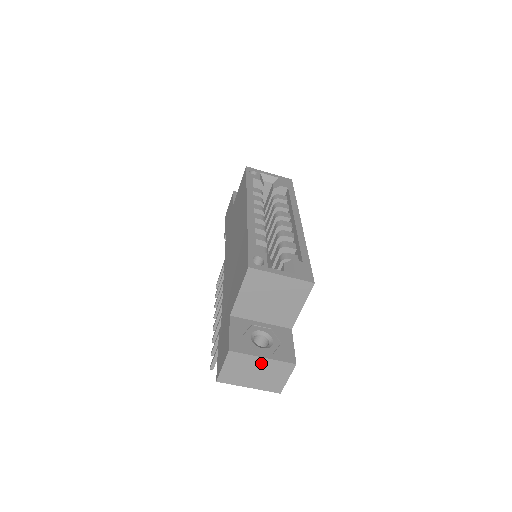
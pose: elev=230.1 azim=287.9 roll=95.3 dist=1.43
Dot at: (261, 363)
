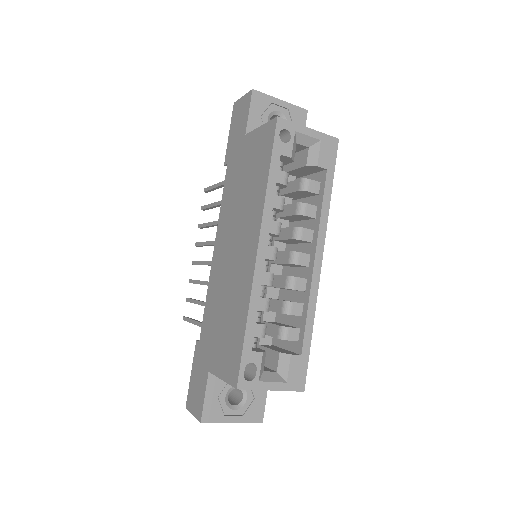
Dot at: occluded
